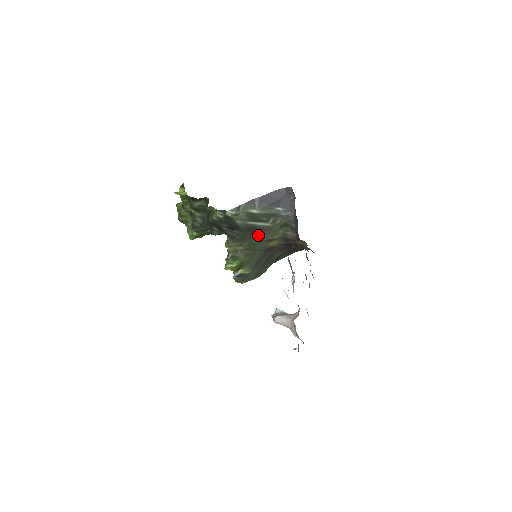
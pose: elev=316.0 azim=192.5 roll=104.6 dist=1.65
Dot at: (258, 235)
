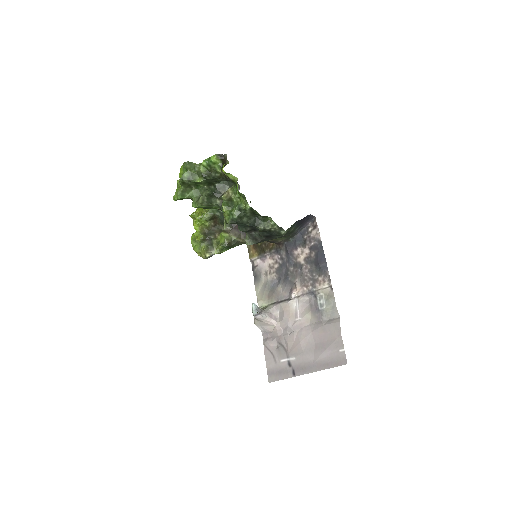
Dot at: occluded
